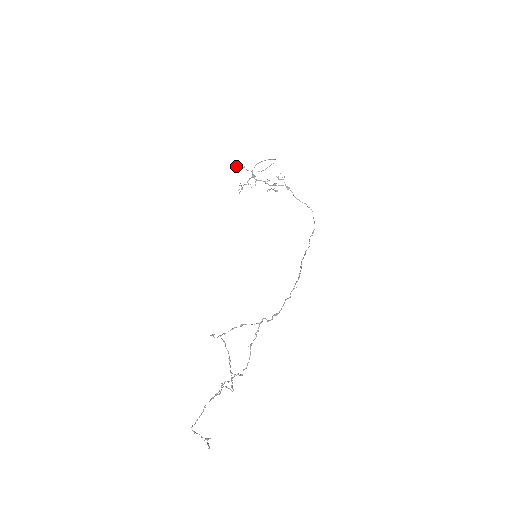
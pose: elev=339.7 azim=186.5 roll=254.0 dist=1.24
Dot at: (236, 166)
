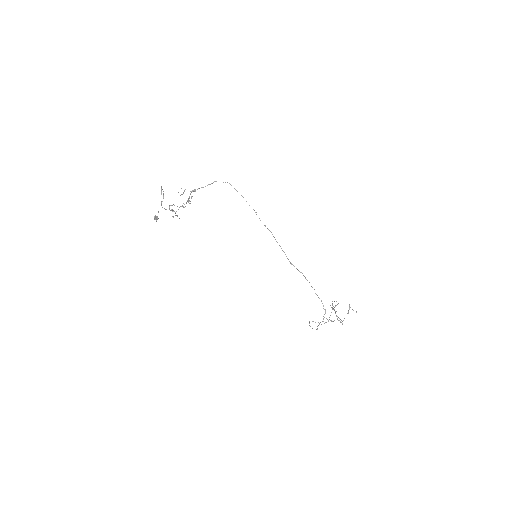
Dot at: occluded
